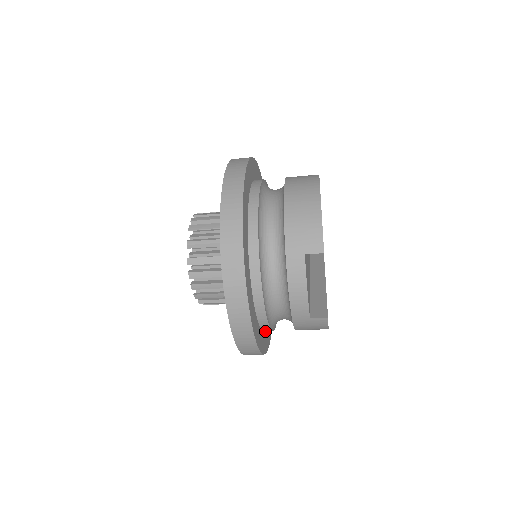
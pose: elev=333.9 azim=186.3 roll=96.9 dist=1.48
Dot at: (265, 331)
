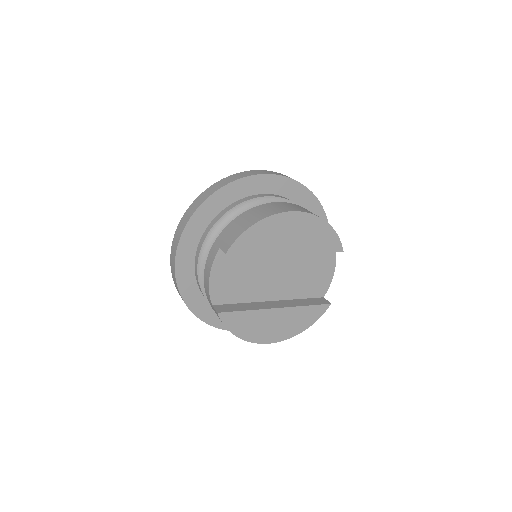
Dot at: occluded
